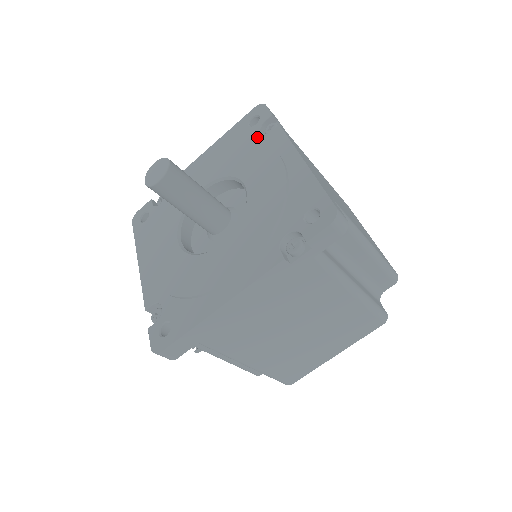
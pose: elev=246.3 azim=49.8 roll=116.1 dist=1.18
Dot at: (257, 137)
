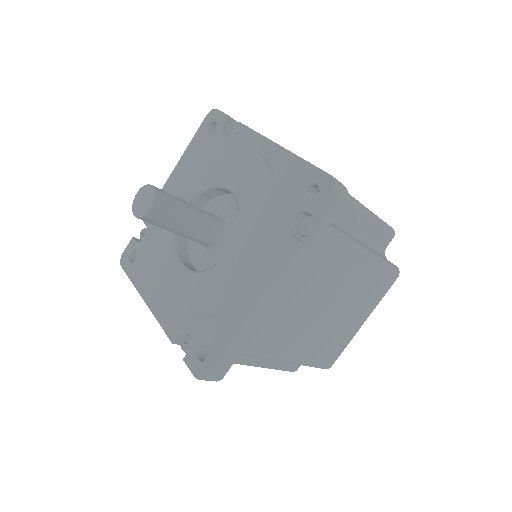
Dot at: (221, 141)
